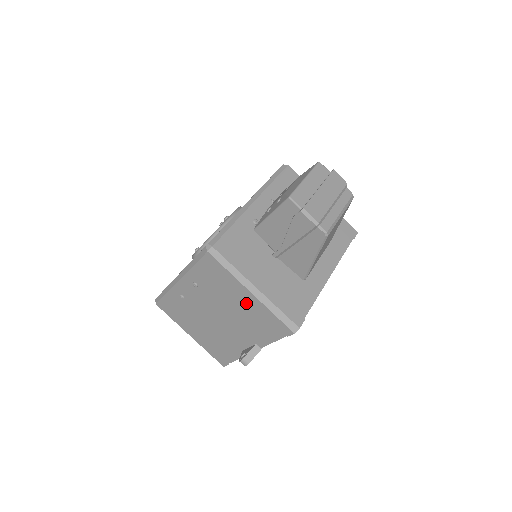
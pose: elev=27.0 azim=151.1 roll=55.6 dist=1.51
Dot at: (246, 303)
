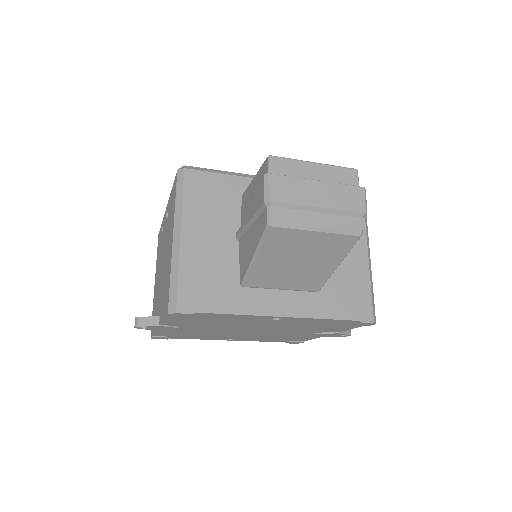
Dot at: (169, 252)
